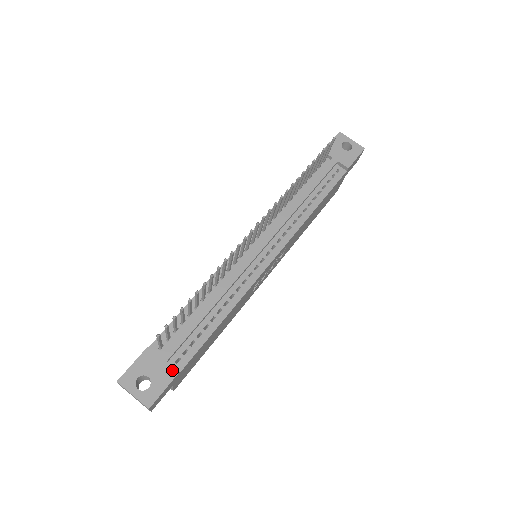
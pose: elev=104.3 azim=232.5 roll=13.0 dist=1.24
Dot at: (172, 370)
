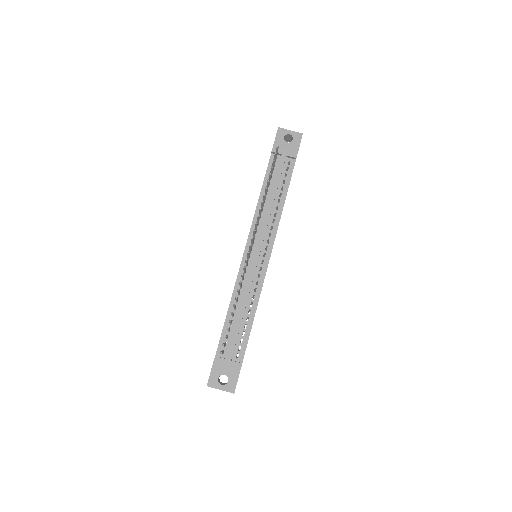
Dot at: (237, 364)
